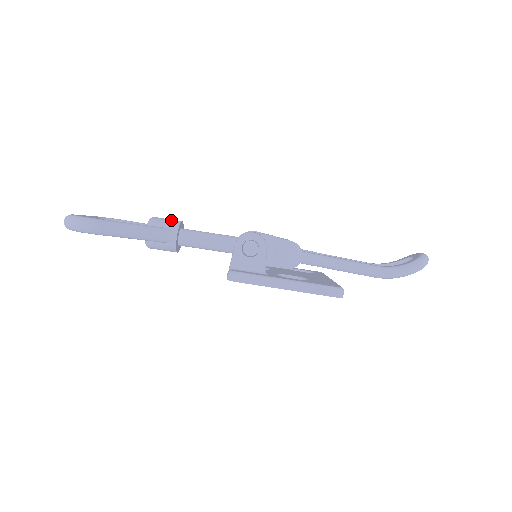
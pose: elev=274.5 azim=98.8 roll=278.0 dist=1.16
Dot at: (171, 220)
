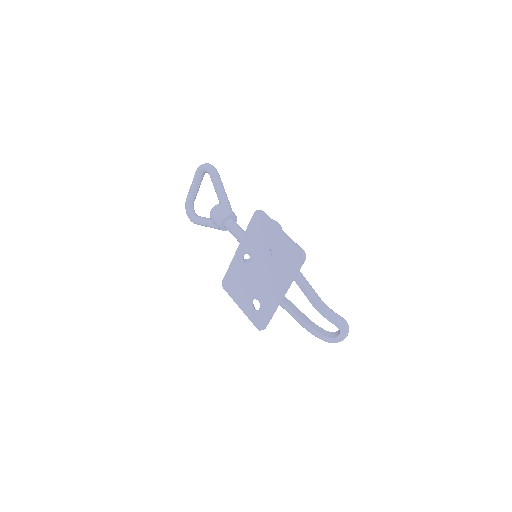
Dot at: occluded
